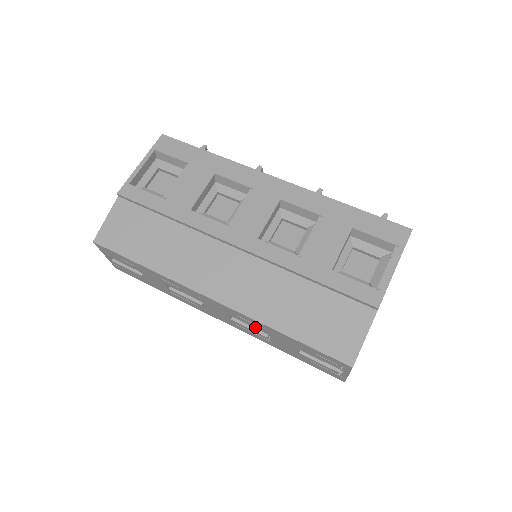
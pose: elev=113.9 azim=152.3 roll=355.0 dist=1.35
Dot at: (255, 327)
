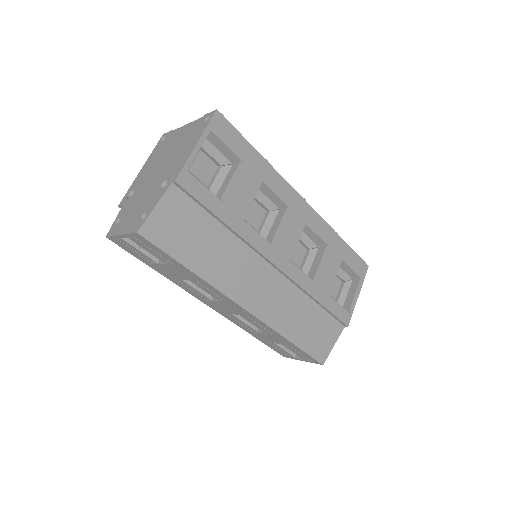
Dot at: (258, 327)
